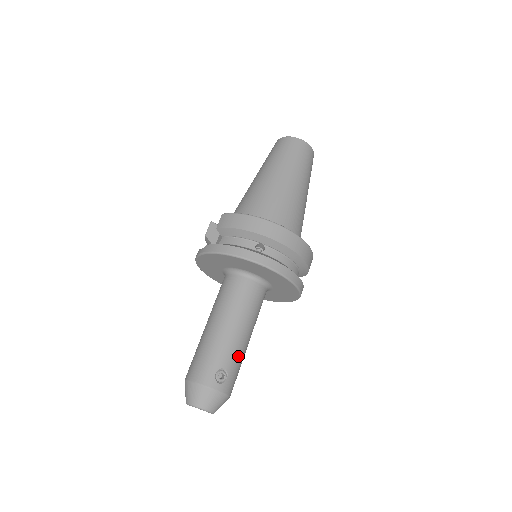
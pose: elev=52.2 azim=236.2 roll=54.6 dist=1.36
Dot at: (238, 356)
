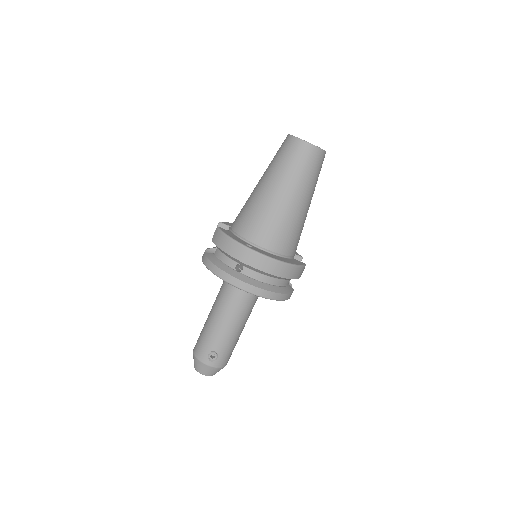
Dot at: (228, 342)
